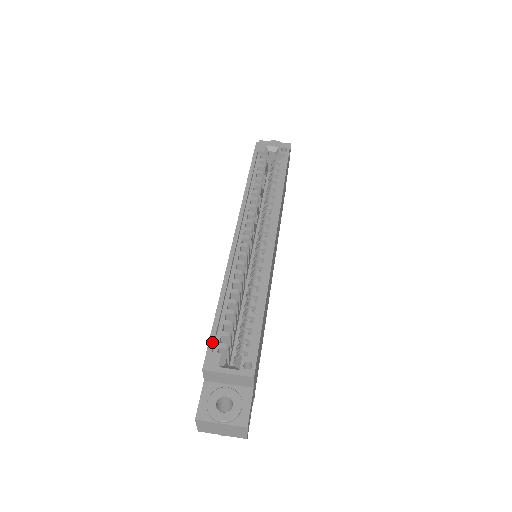
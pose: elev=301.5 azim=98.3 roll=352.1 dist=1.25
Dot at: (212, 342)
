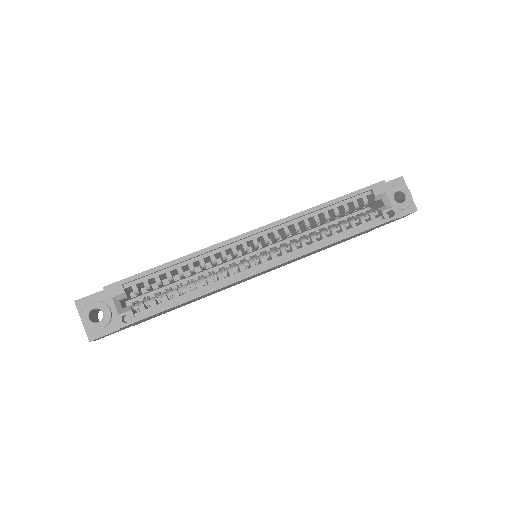
Dot at: (130, 280)
